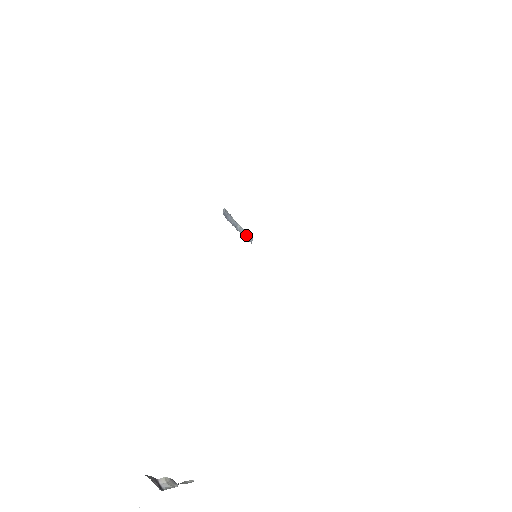
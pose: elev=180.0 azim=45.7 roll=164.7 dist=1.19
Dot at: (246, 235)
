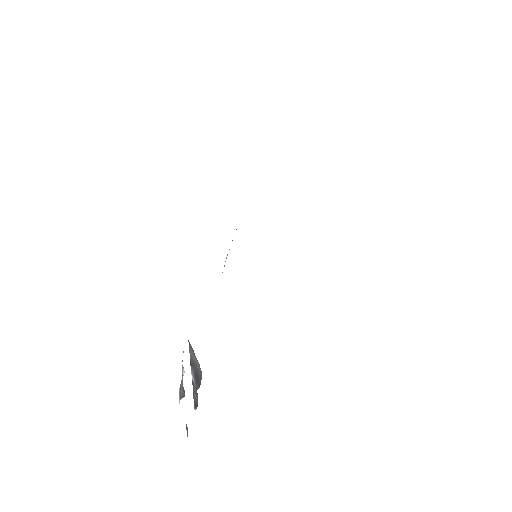
Dot at: occluded
